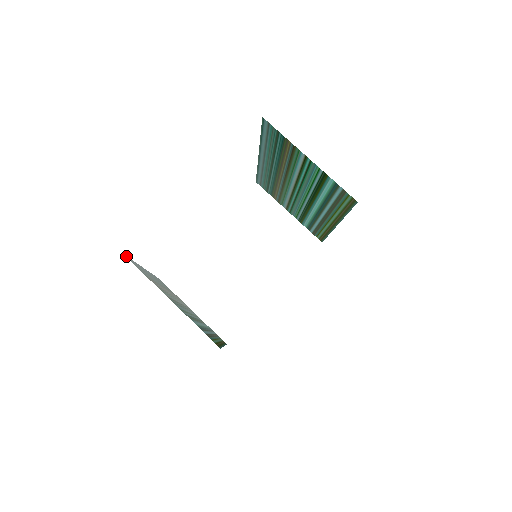
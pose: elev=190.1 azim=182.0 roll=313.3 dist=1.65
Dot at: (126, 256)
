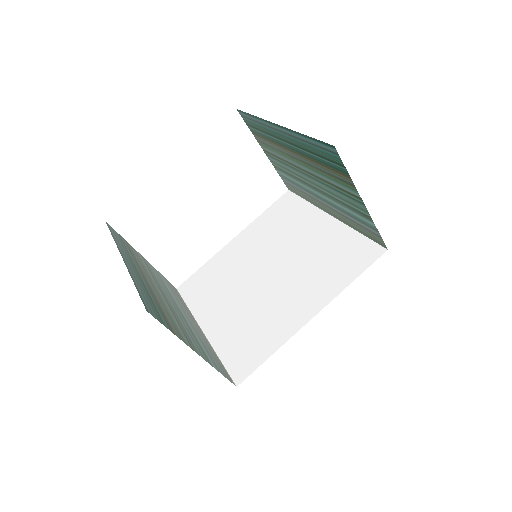
Dot at: (145, 306)
